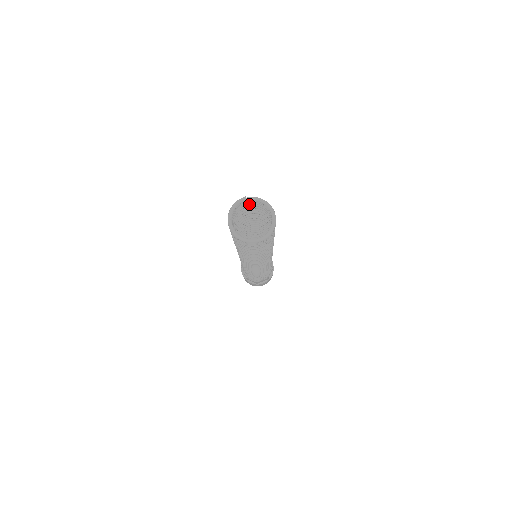
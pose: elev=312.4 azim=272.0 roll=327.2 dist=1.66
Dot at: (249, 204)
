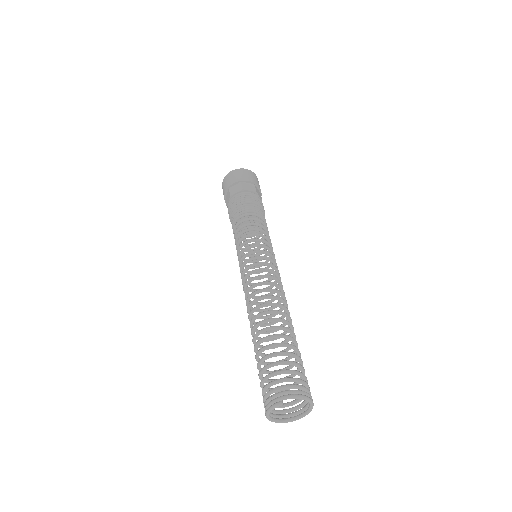
Dot at: occluded
